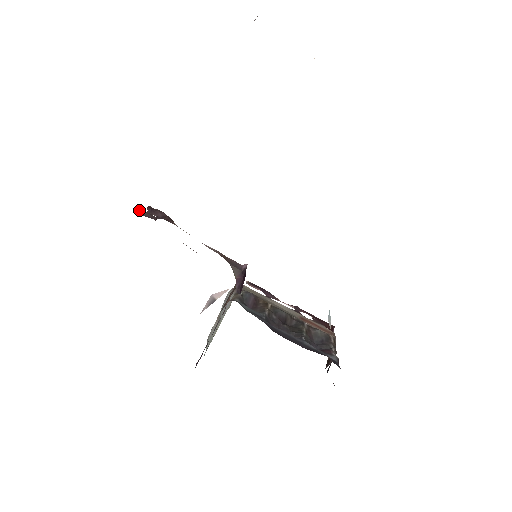
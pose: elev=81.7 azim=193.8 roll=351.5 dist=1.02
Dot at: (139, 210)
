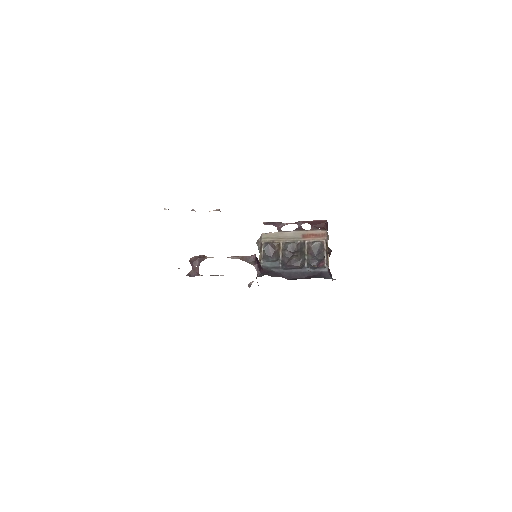
Dot at: (189, 275)
